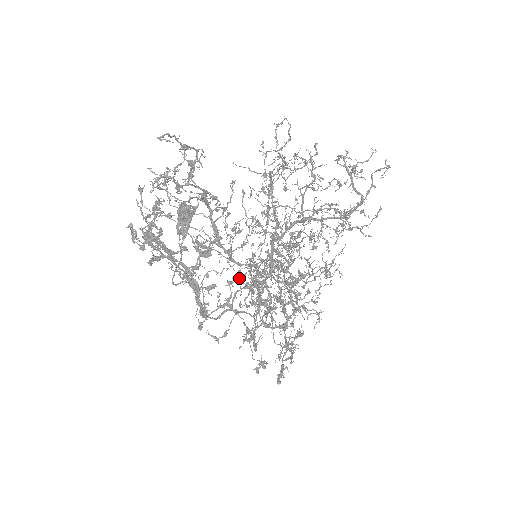
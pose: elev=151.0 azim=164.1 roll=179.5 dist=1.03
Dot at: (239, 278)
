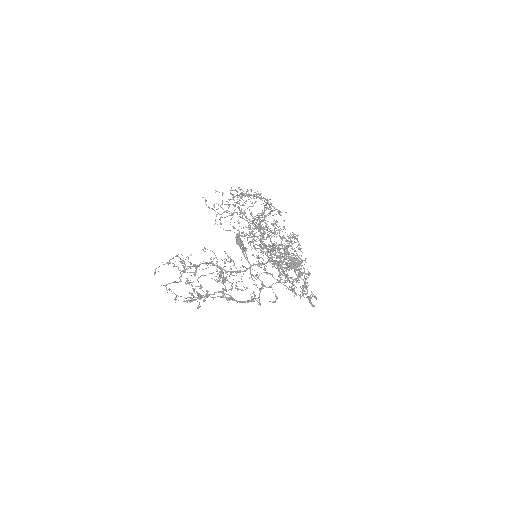
Dot at: (252, 275)
